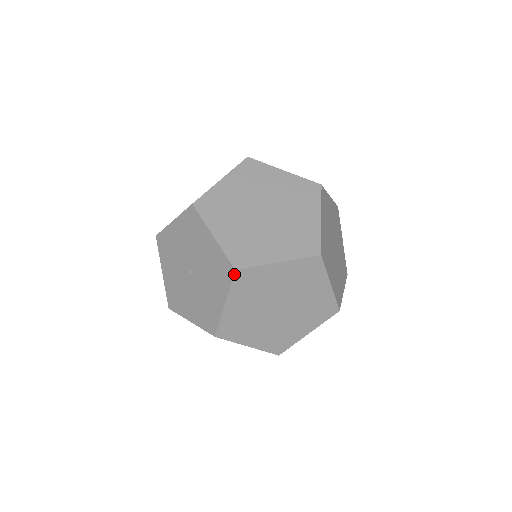
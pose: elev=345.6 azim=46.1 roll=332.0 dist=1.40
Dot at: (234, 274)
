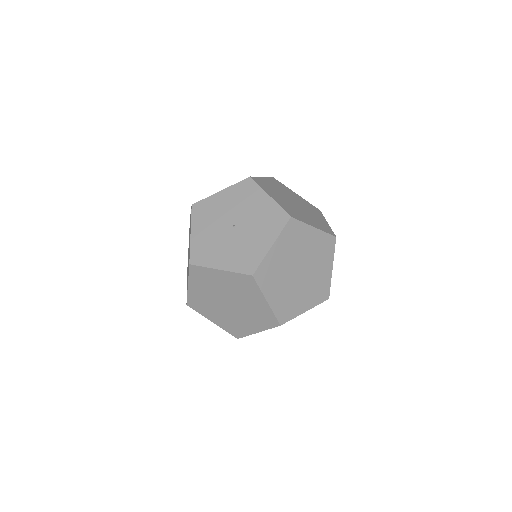
Dot at: (289, 220)
